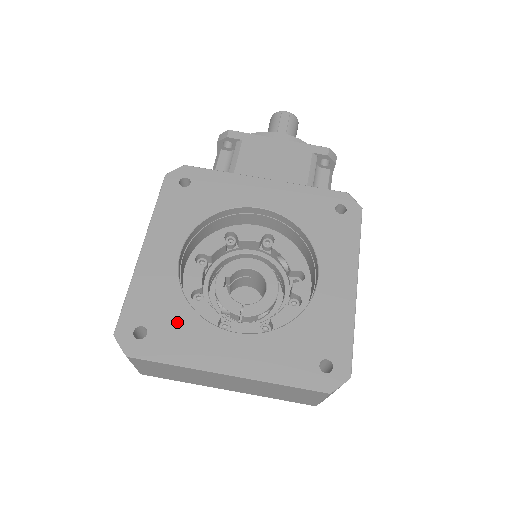
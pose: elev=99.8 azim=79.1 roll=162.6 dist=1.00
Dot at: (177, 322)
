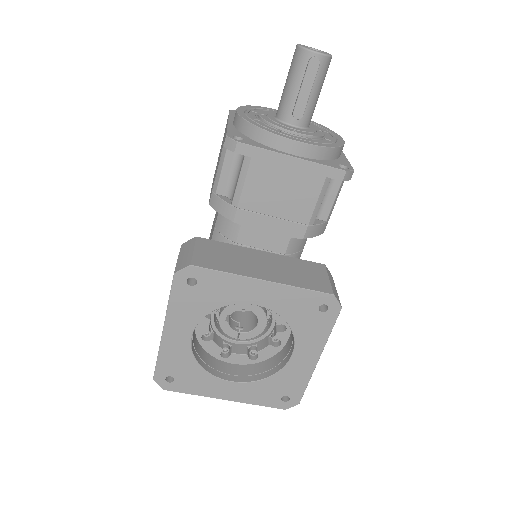
Dot at: (193, 375)
